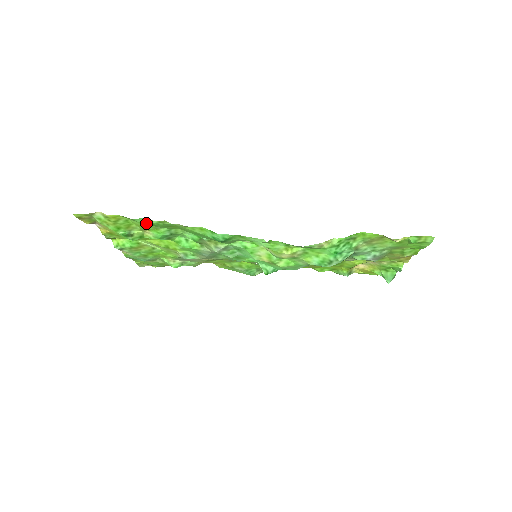
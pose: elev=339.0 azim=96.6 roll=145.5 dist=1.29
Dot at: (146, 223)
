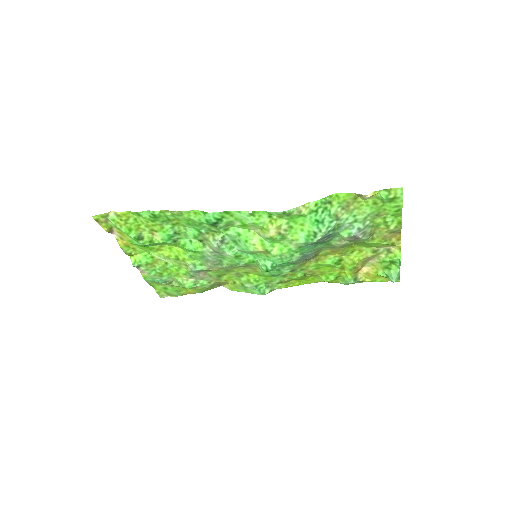
Dot at: (151, 217)
